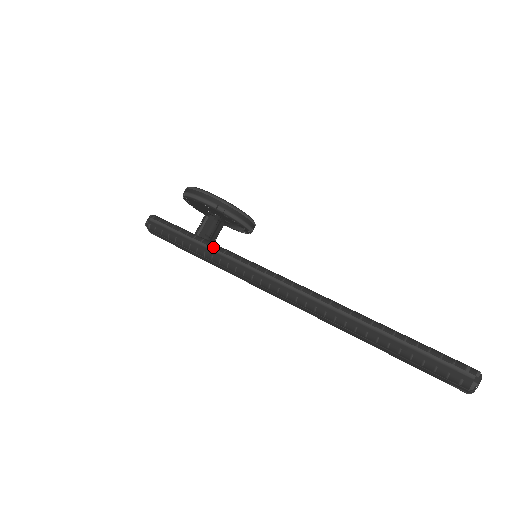
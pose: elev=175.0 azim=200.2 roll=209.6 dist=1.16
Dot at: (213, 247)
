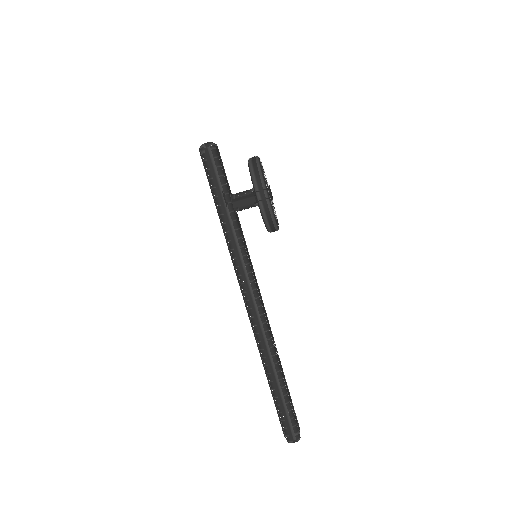
Dot at: (234, 226)
